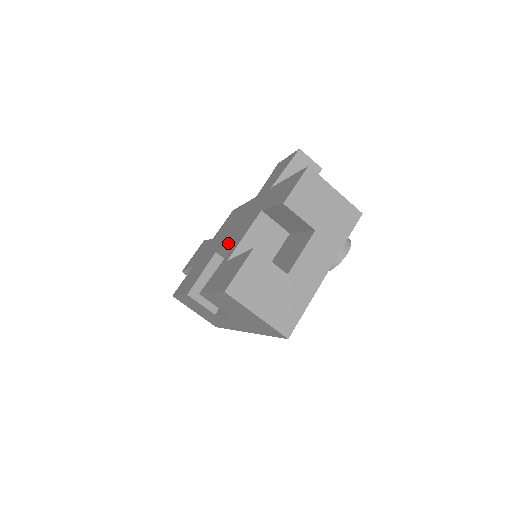
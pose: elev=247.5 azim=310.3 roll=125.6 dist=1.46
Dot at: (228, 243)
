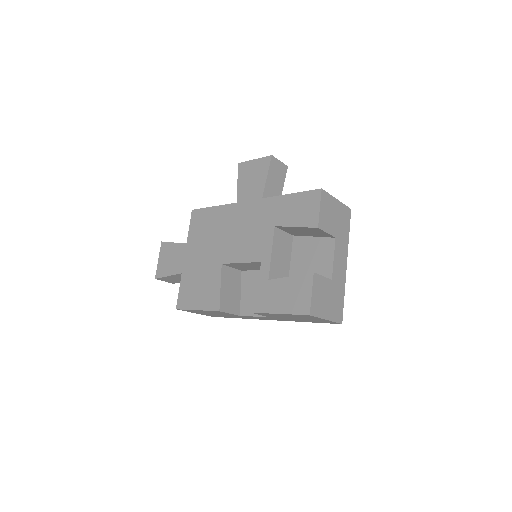
Dot at: (242, 257)
